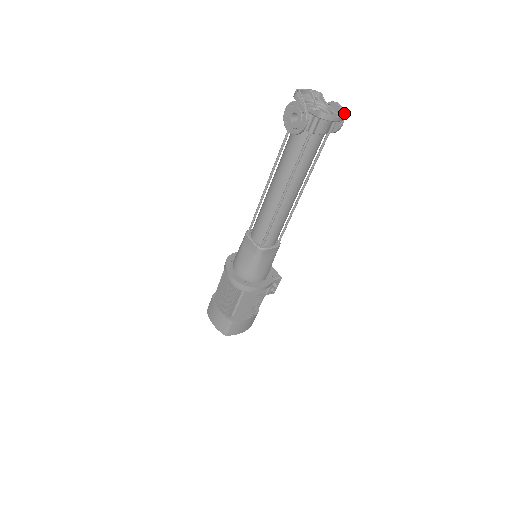
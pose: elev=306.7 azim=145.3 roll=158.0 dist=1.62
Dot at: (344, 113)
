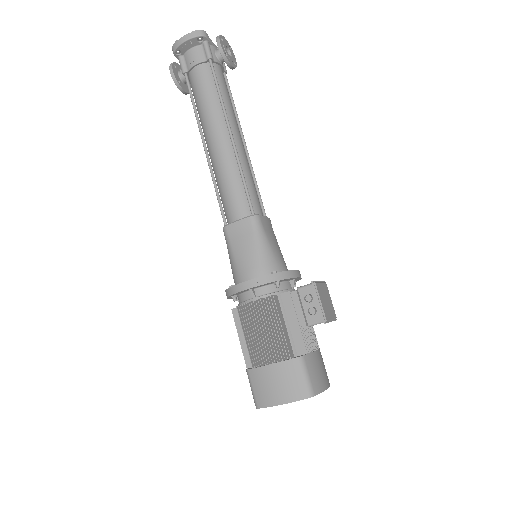
Dot at: (203, 33)
